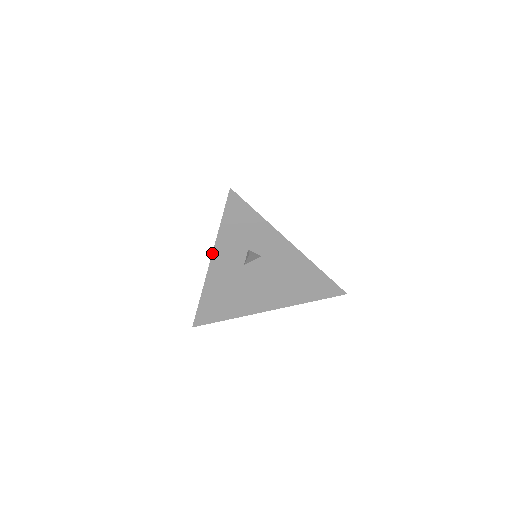
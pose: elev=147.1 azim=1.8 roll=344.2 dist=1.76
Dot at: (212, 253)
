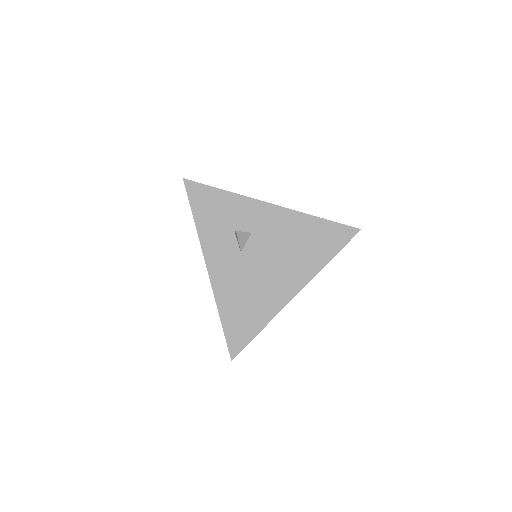
Dot at: occluded
